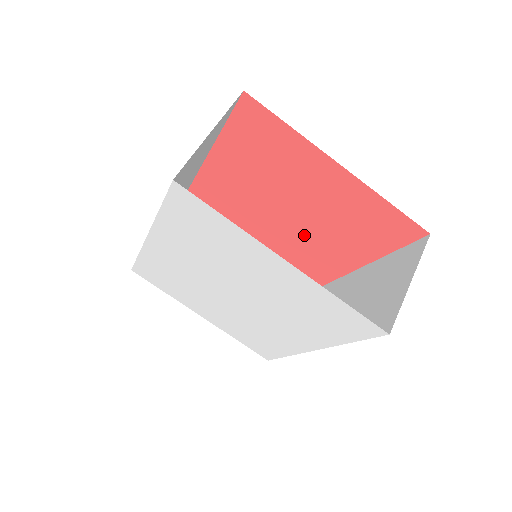
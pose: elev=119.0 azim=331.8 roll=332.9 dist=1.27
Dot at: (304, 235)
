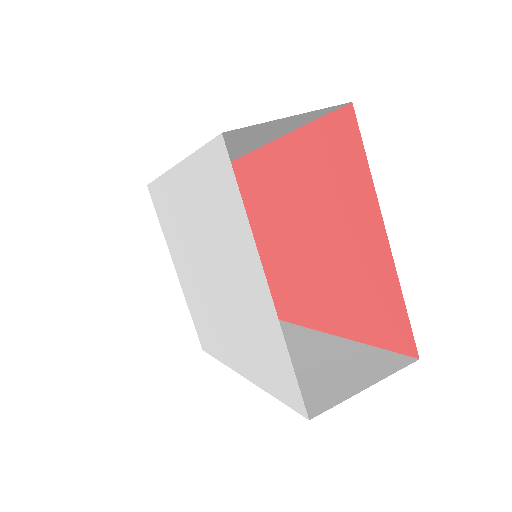
Dot at: (312, 270)
